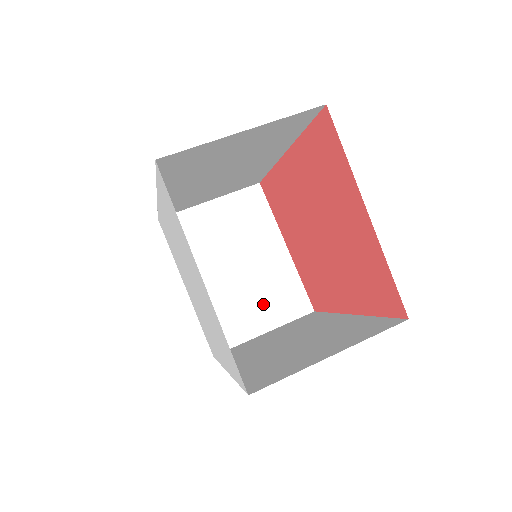
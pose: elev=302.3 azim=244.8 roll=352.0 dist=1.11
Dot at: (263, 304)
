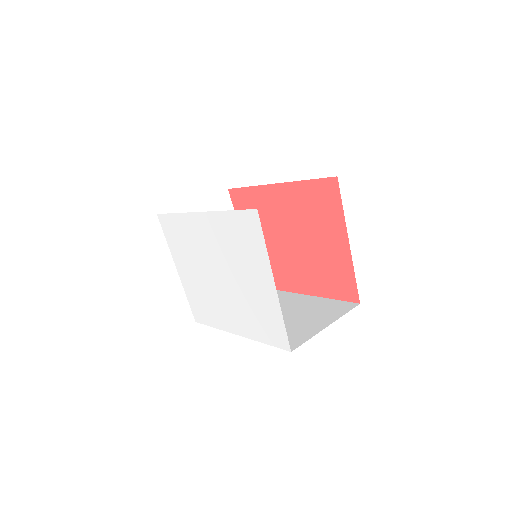
Dot at: occluded
